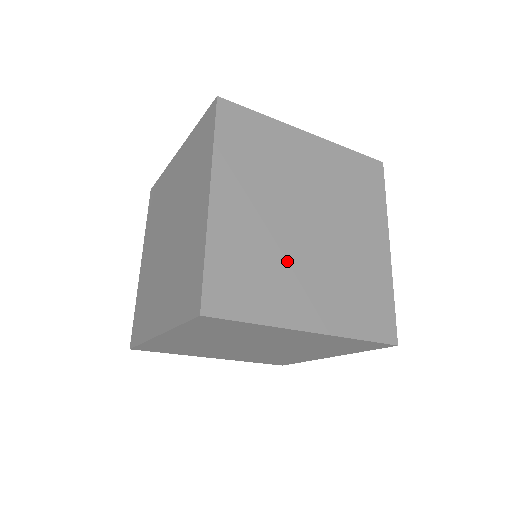
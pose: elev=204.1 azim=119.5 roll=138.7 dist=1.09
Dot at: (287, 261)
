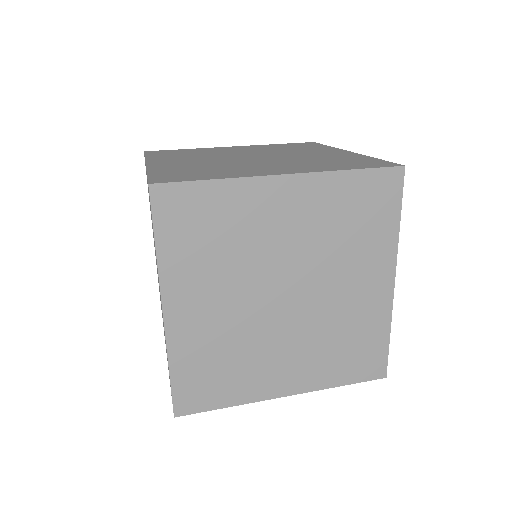
Dot at: (258, 344)
